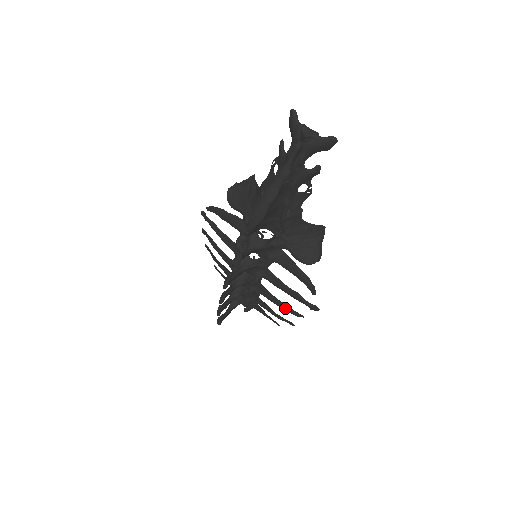
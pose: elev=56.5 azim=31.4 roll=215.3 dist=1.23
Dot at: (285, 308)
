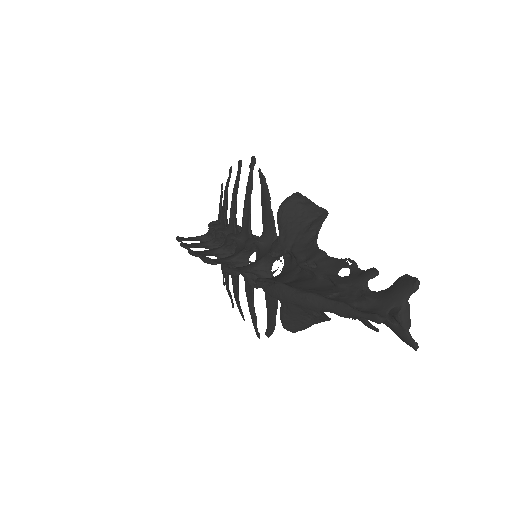
Dot at: (237, 302)
